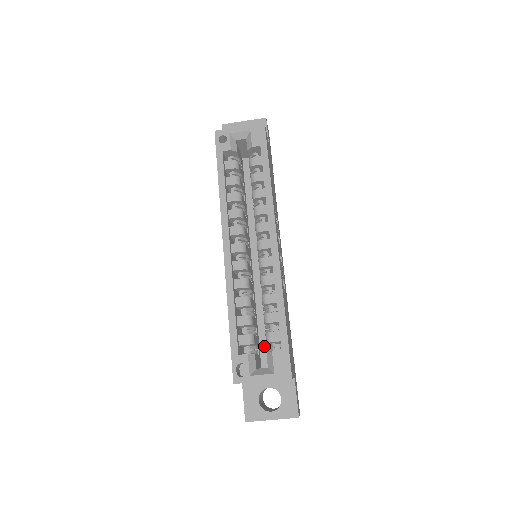
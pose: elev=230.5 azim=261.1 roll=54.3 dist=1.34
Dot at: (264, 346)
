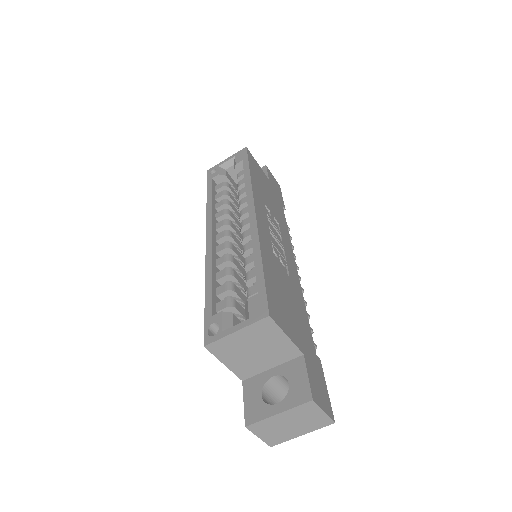
Dot at: occluded
